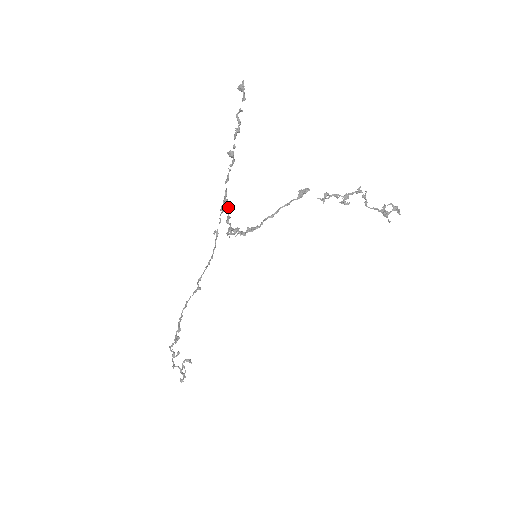
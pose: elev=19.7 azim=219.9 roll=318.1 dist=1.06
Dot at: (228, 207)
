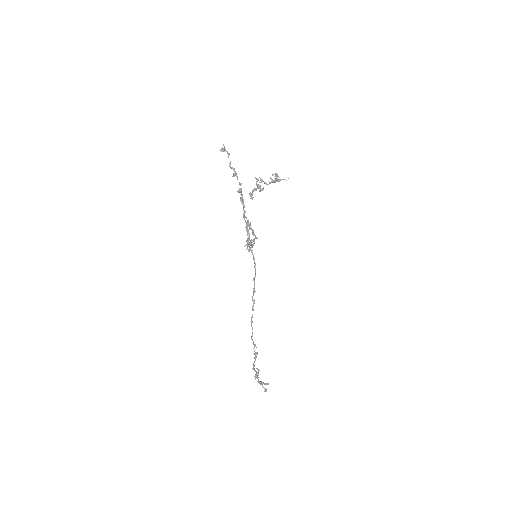
Dot at: occluded
